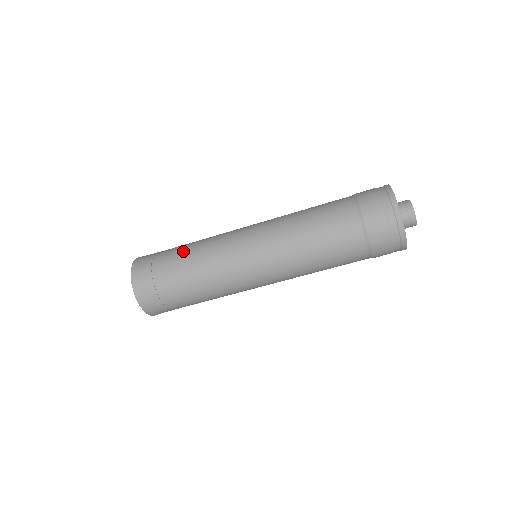
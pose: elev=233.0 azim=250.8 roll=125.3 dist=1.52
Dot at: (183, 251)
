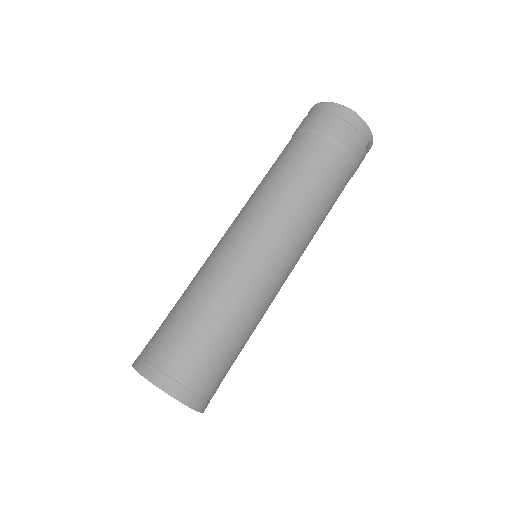
Dot at: occluded
